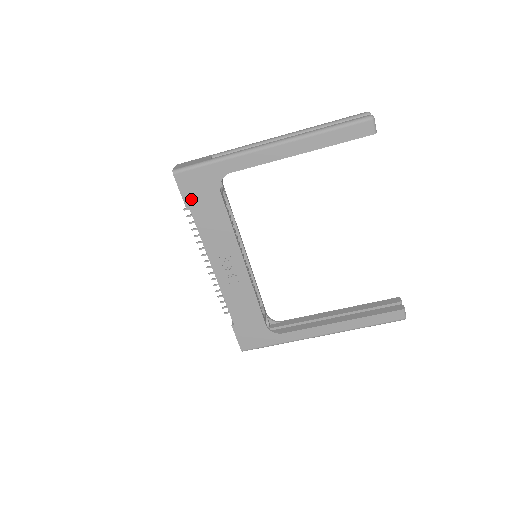
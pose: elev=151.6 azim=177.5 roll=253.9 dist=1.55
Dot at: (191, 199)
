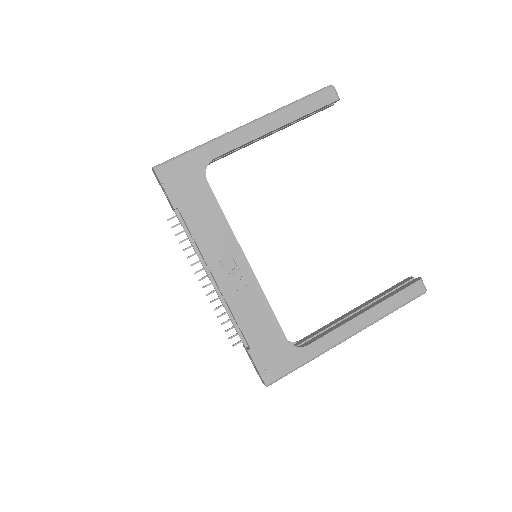
Dot at: (177, 195)
